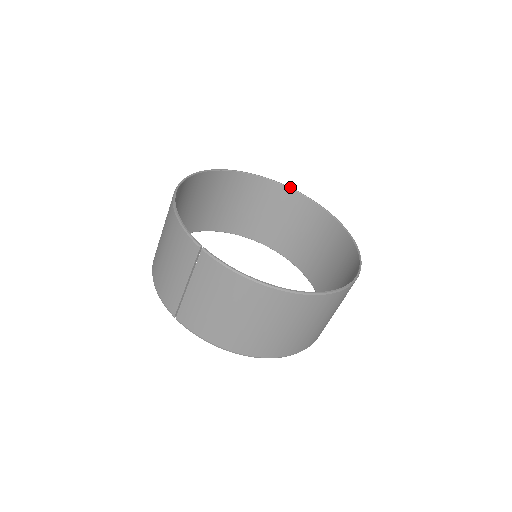
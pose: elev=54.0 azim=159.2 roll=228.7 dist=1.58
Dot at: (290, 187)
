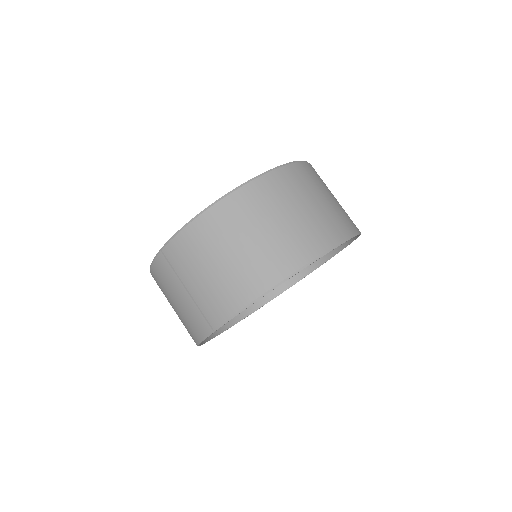
Dot at: occluded
